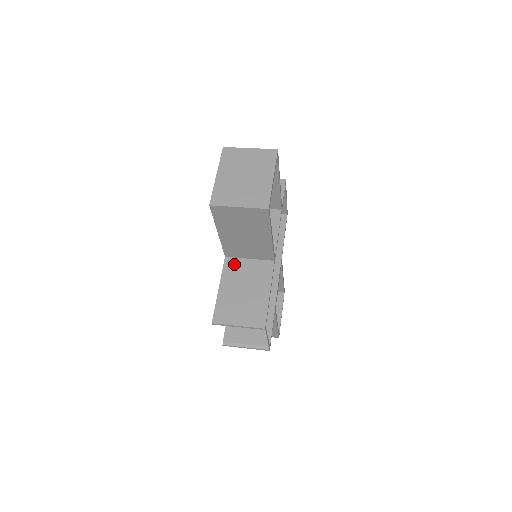
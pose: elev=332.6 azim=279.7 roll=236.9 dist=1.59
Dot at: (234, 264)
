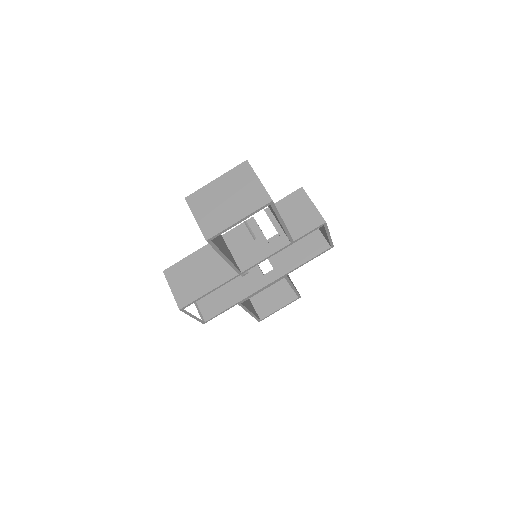
Dot at: occluded
